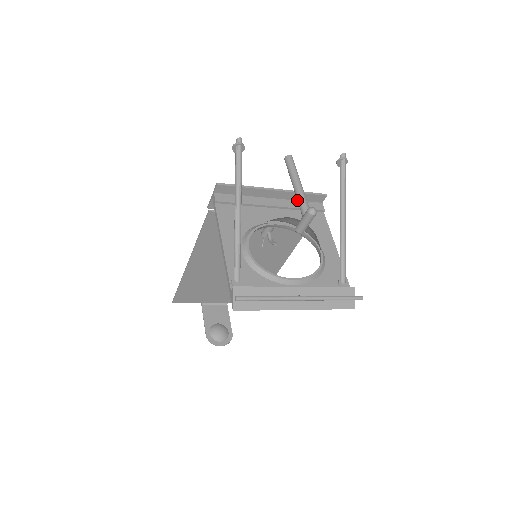
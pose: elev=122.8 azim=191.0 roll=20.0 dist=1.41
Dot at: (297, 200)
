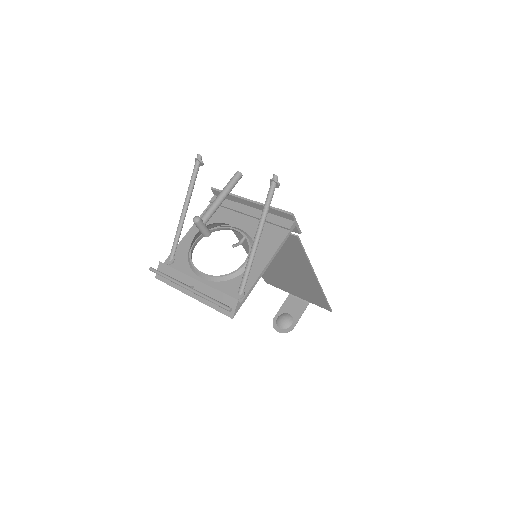
Dot at: occluded
